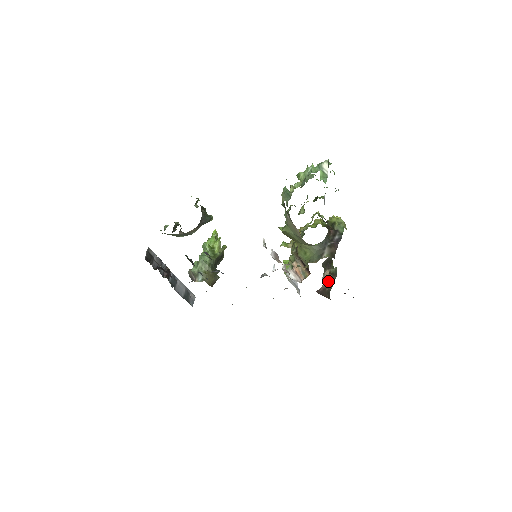
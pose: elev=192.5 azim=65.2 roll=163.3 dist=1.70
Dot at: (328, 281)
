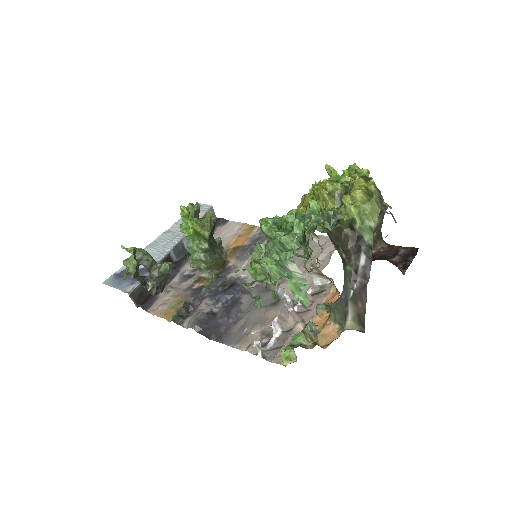
Dot at: occluded
